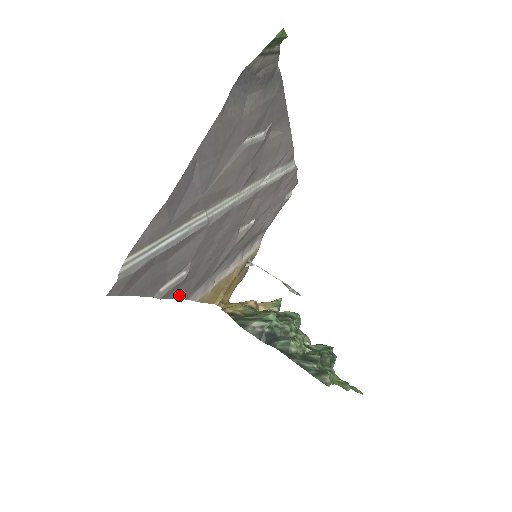
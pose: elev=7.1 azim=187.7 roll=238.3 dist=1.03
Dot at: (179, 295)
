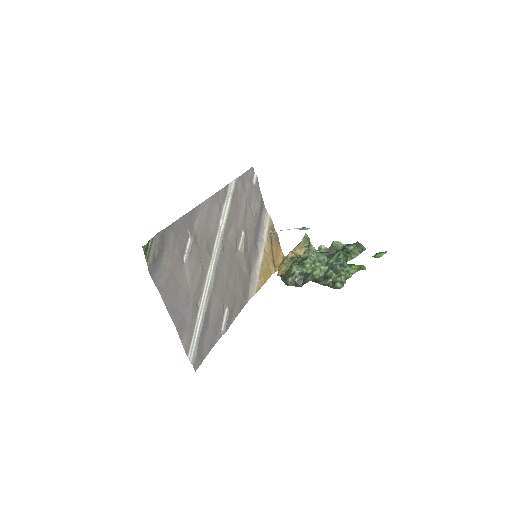
Dot at: (238, 311)
